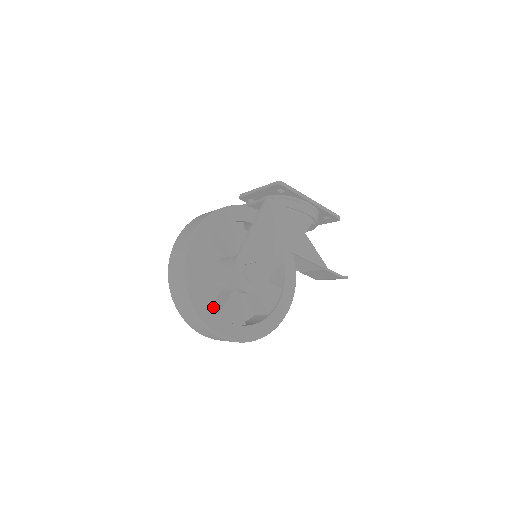
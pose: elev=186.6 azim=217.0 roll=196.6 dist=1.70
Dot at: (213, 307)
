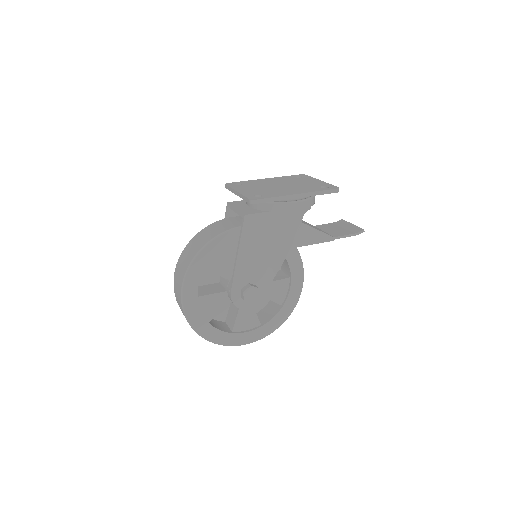
Dot at: (228, 316)
